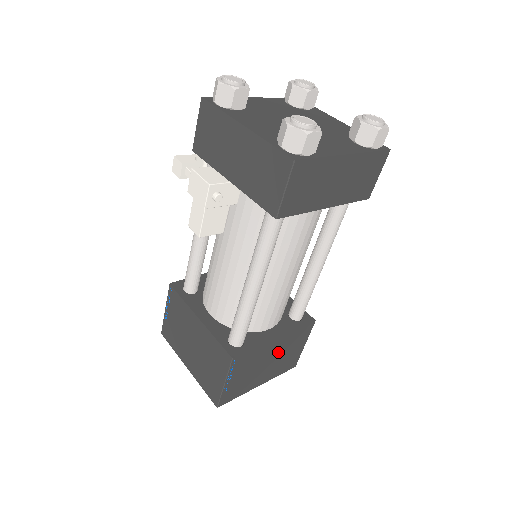
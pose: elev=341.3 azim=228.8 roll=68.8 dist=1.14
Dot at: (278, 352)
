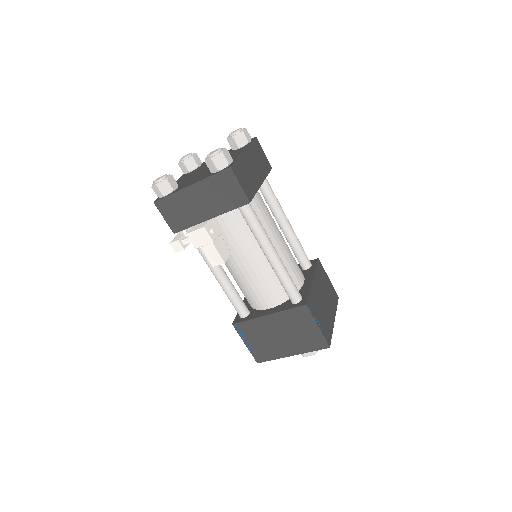
Dot at: (321, 290)
